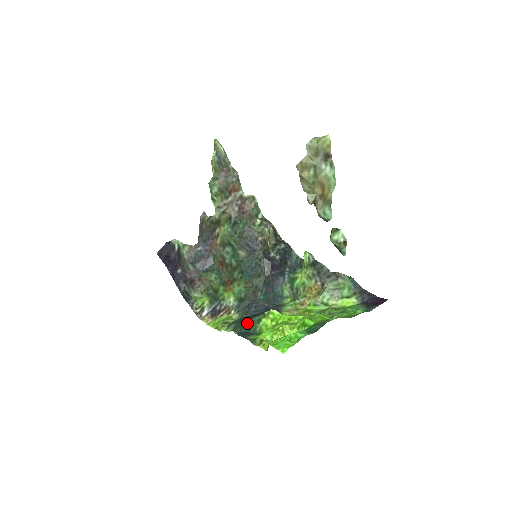
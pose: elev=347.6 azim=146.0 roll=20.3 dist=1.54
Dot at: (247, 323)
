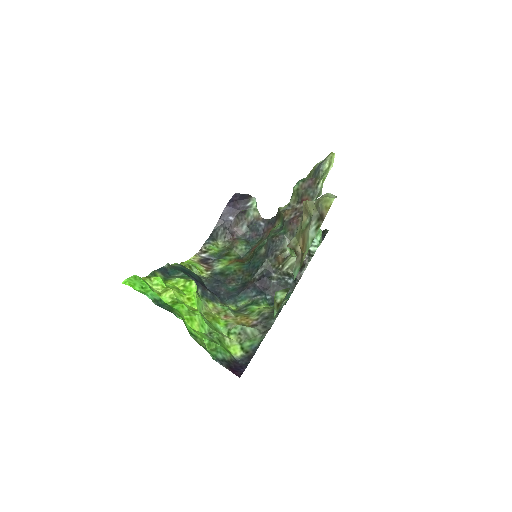
Dot at: (179, 271)
